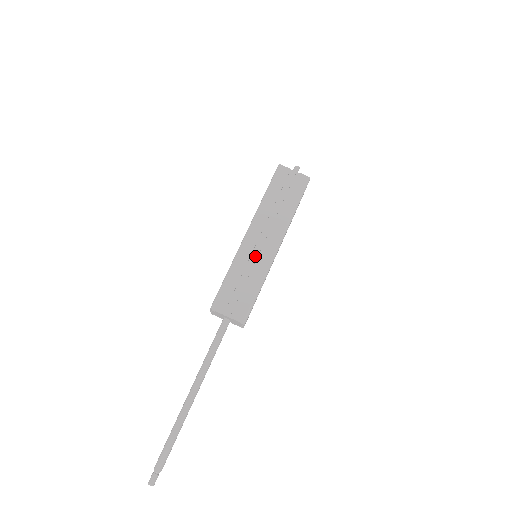
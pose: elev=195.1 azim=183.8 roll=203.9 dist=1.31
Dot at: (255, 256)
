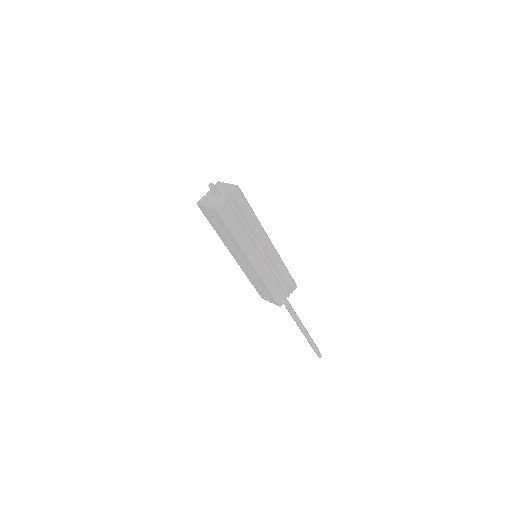
Dot at: (269, 263)
